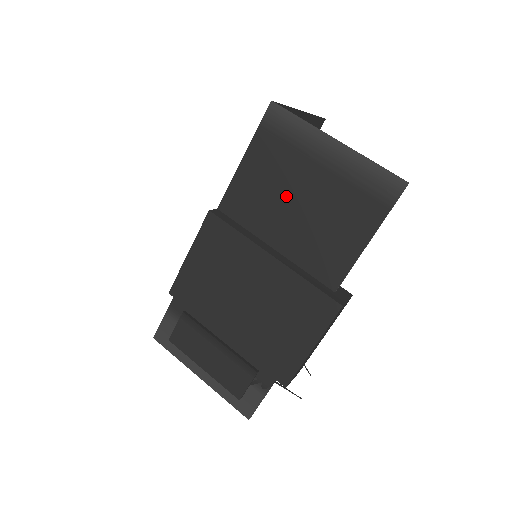
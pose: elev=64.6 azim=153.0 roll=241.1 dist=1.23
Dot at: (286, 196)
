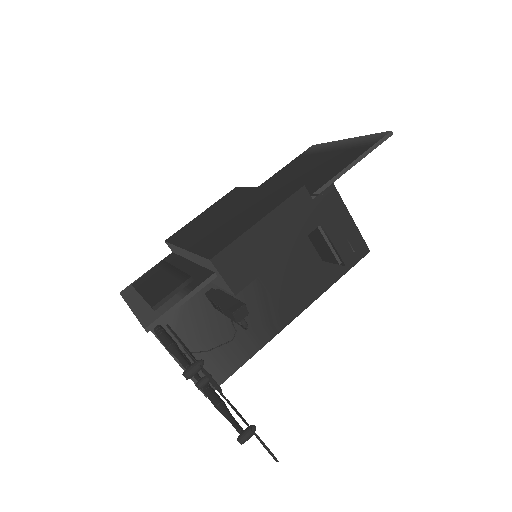
Dot at: (297, 173)
